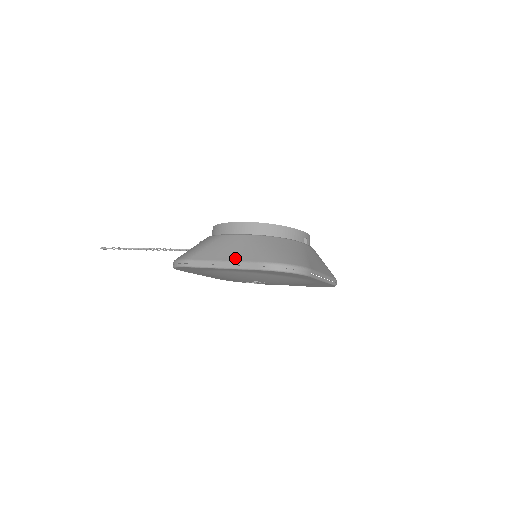
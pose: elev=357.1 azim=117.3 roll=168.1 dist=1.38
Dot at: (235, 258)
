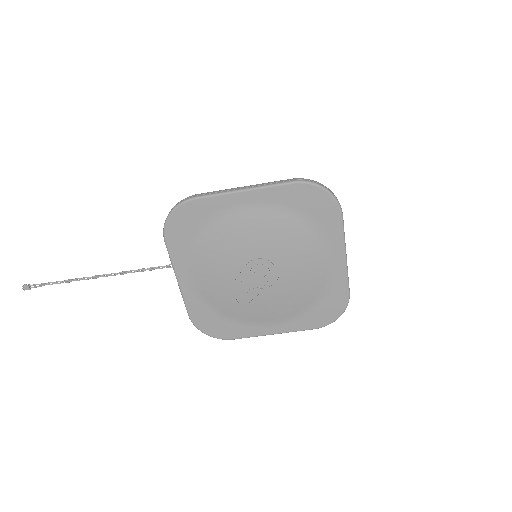
Dot at: (260, 184)
